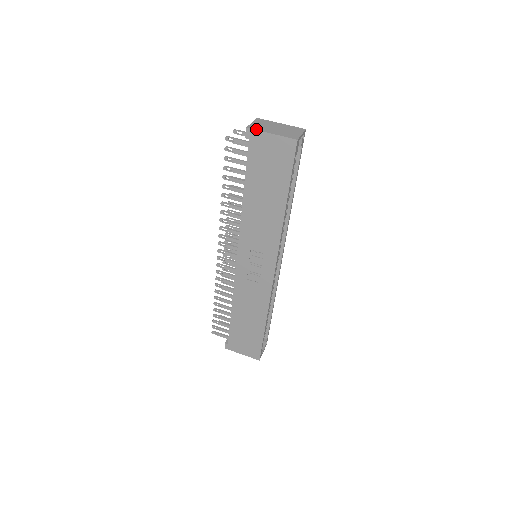
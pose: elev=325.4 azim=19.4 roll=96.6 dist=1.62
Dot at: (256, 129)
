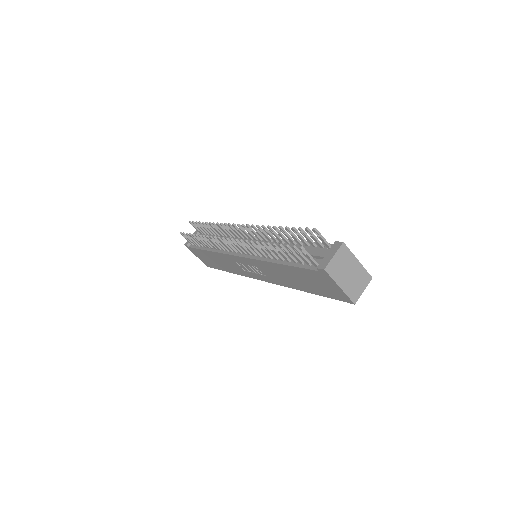
Dot at: (331, 275)
